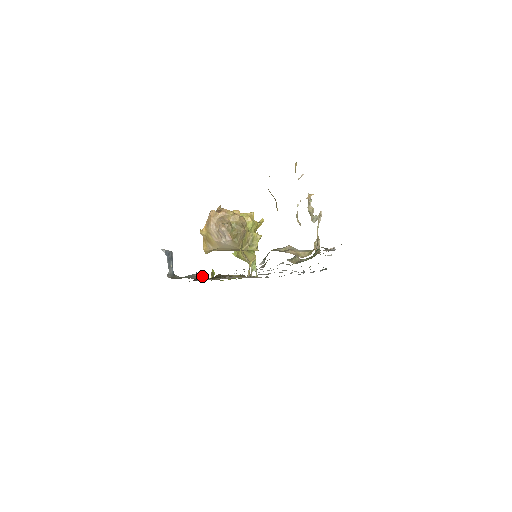
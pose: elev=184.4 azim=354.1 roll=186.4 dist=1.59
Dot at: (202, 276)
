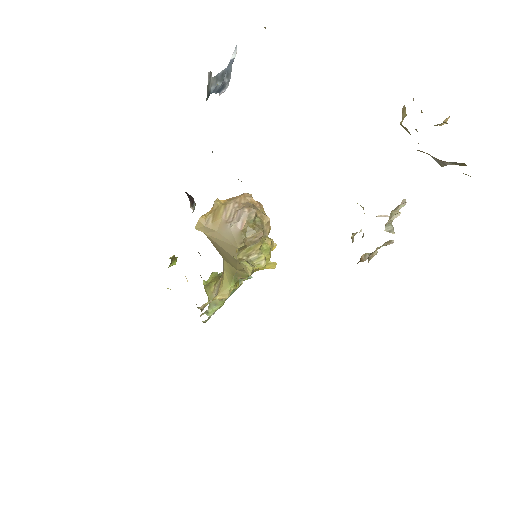
Dot at: (193, 198)
